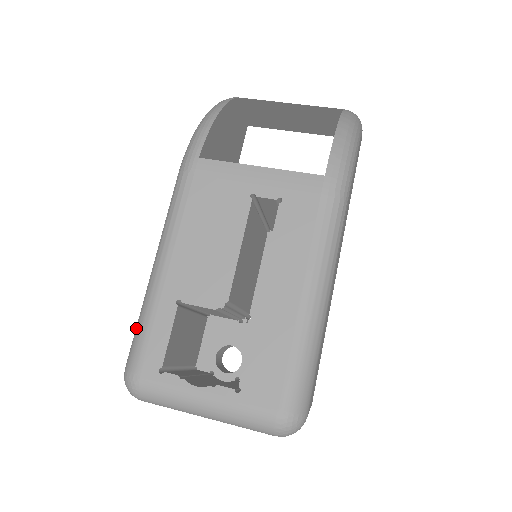
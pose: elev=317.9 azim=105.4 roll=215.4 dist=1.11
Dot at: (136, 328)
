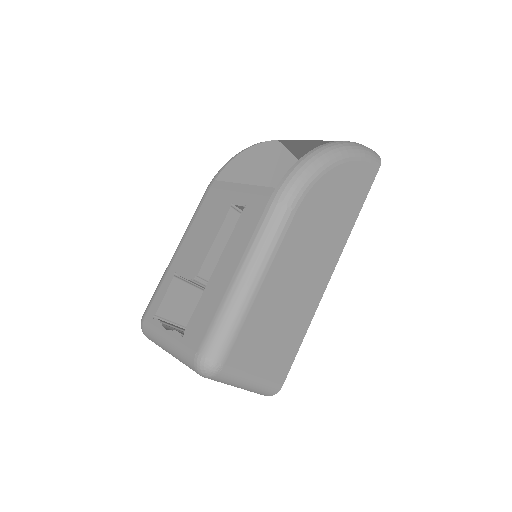
Dot at: occluded
